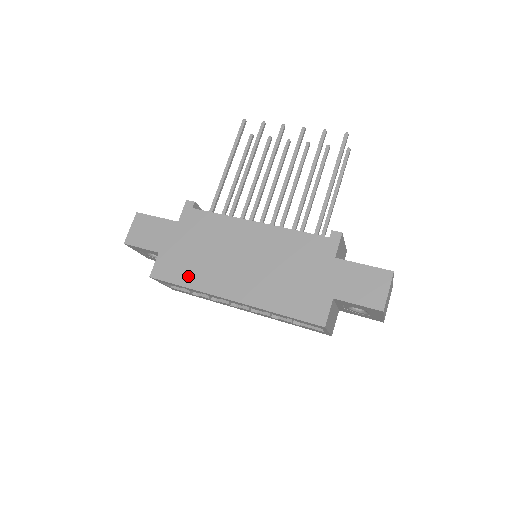
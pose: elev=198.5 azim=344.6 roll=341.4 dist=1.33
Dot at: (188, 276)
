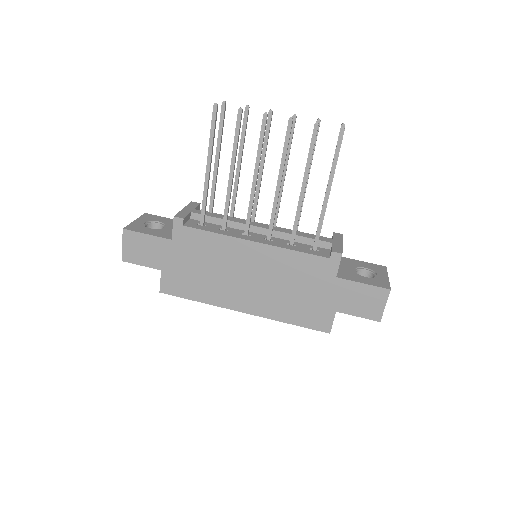
Dot at: (197, 292)
